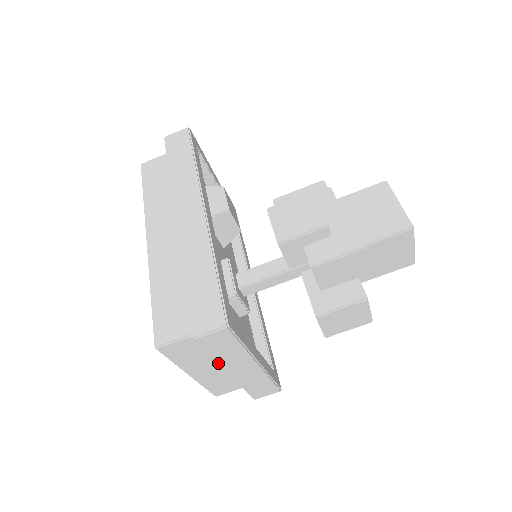
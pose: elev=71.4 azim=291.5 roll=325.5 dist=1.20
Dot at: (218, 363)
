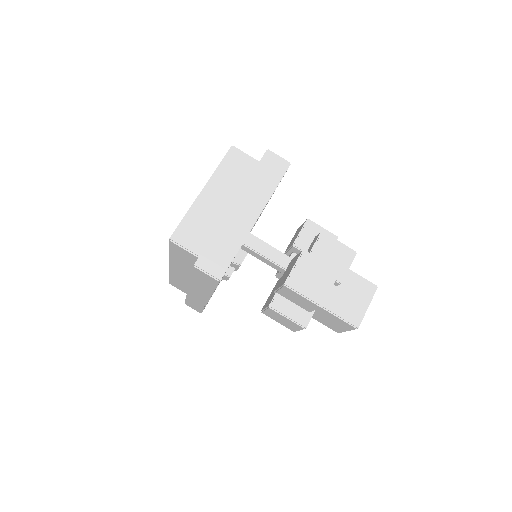
Dot at: (246, 185)
